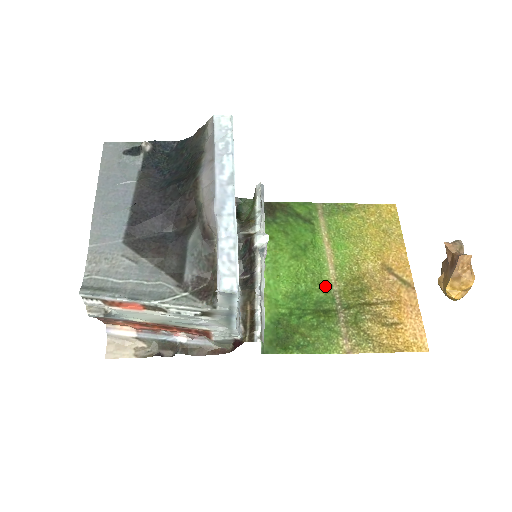
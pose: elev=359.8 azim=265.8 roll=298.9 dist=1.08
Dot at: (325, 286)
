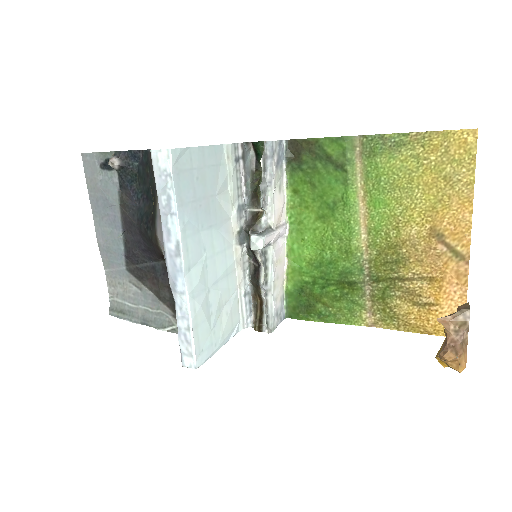
Dot at: (353, 255)
